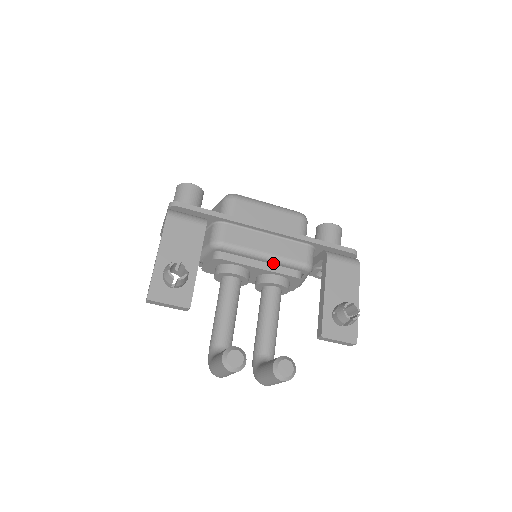
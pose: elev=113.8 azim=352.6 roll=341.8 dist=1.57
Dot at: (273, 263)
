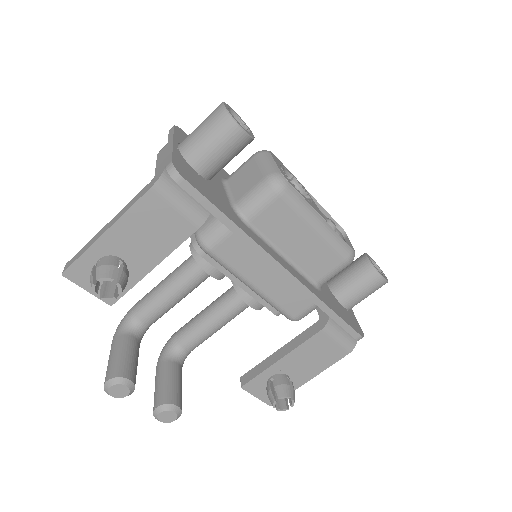
Dot at: occluded
